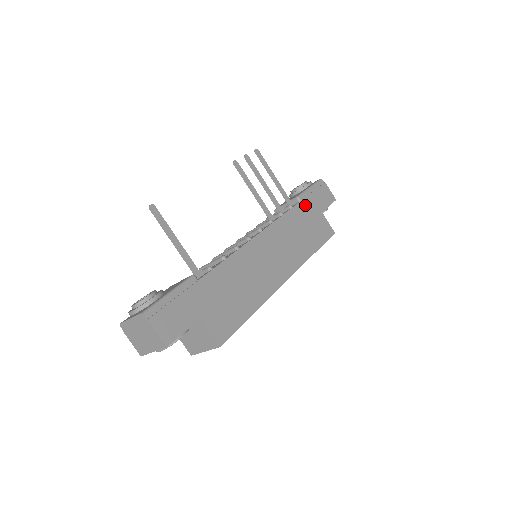
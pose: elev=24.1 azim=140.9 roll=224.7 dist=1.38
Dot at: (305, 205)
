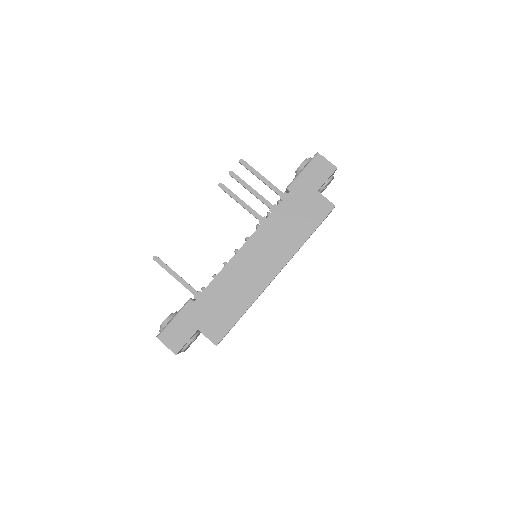
Dot at: (295, 193)
